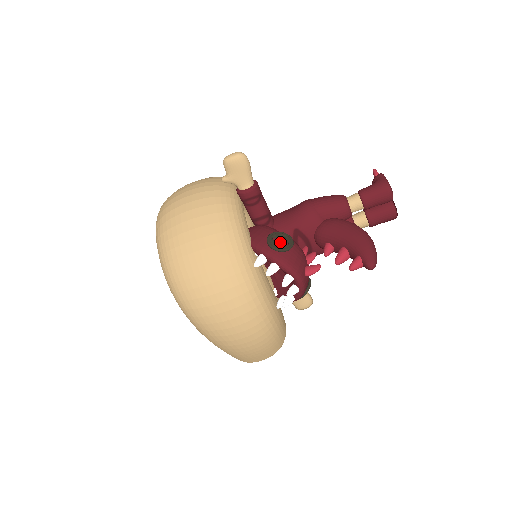
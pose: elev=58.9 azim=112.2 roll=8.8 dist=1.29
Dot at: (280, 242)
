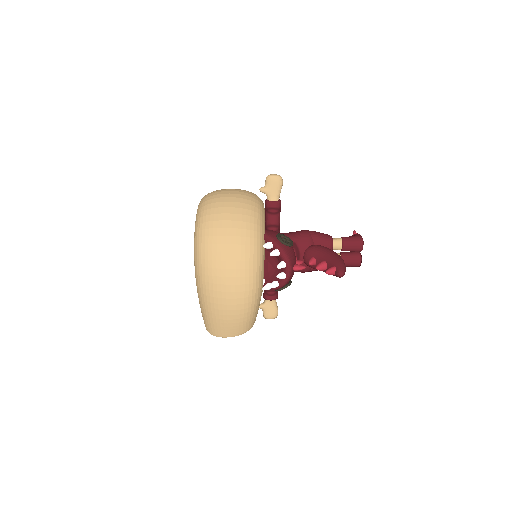
Dot at: (285, 239)
